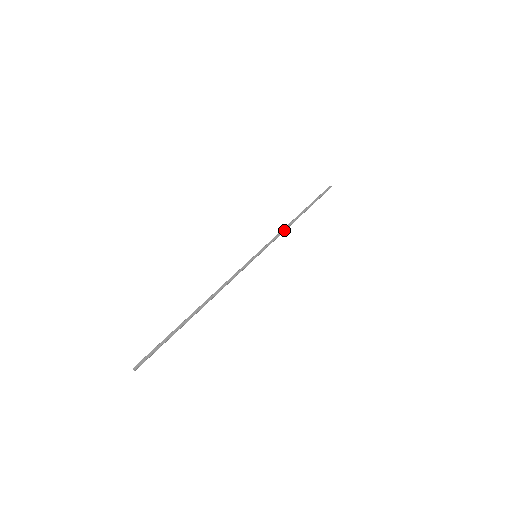
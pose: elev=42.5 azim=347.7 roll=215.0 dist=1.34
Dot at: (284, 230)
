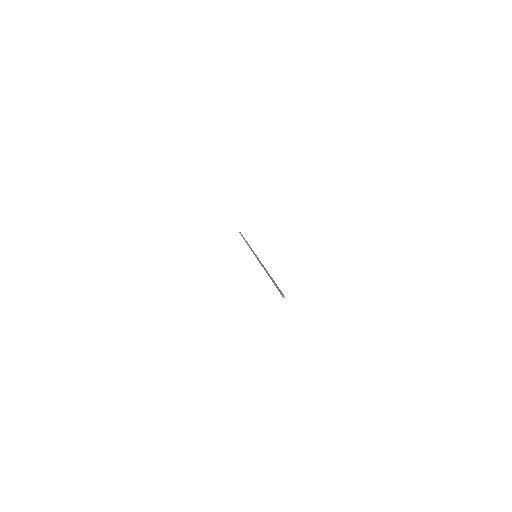
Dot at: occluded
